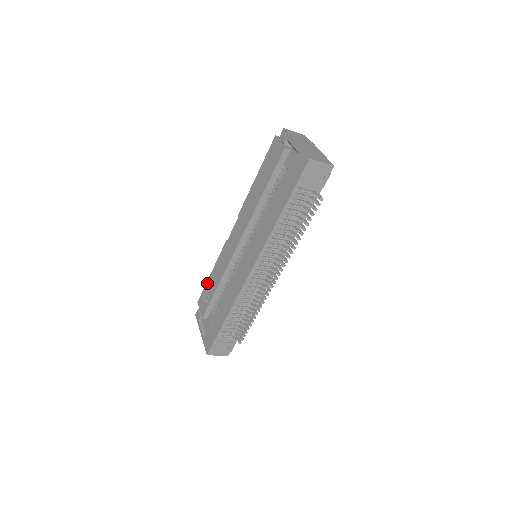
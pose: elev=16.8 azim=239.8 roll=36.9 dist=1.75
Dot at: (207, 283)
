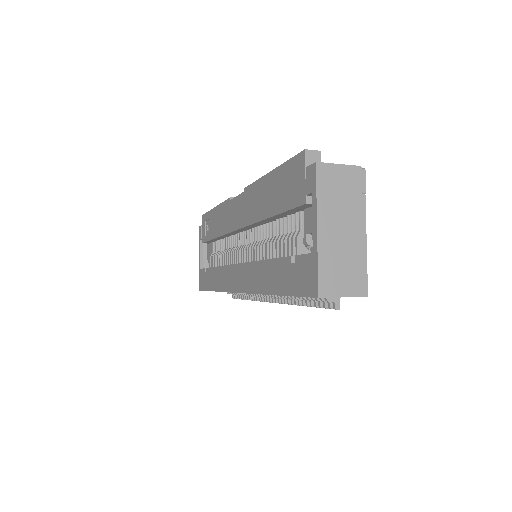
Dot at: (210, 213)
